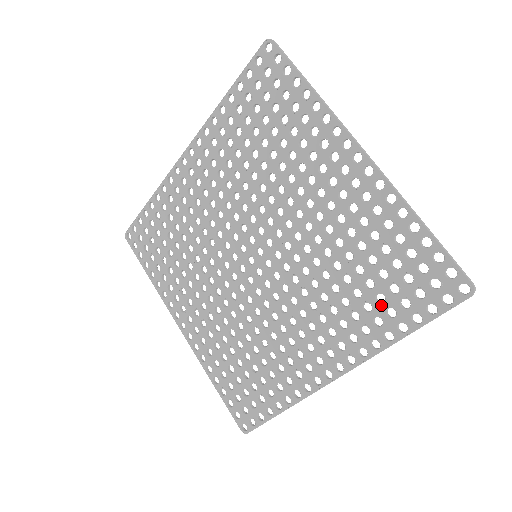
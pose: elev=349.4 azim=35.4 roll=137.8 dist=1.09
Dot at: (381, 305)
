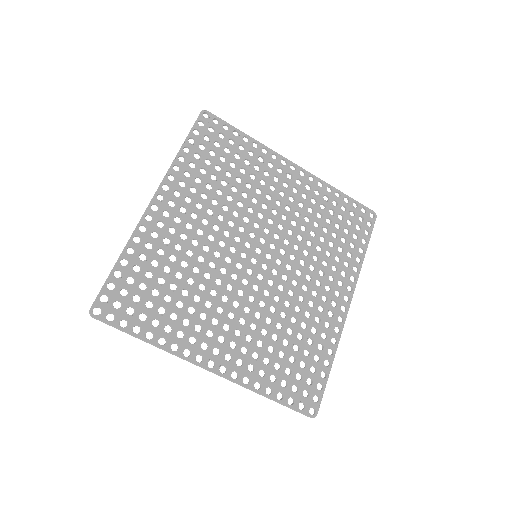
Dot at: (346, 244)
